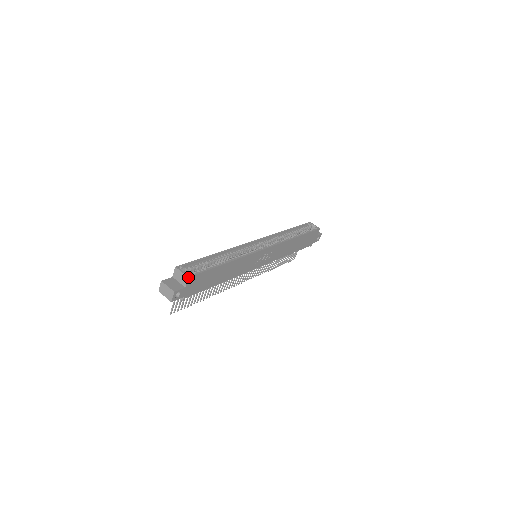
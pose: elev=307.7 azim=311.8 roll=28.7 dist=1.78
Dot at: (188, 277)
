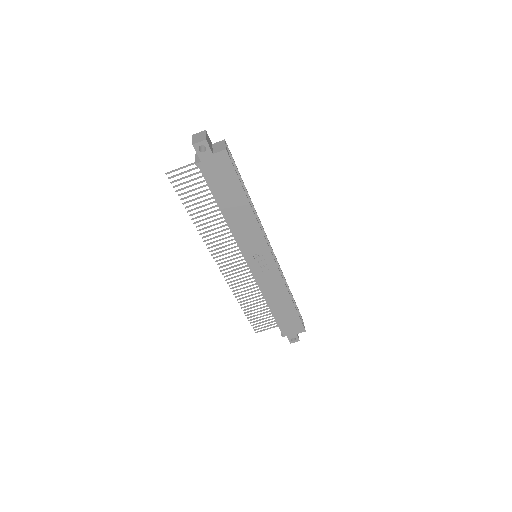
Dot at: (226, 149)
